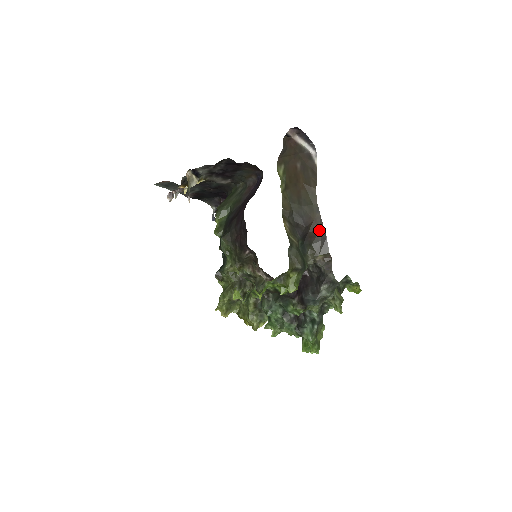
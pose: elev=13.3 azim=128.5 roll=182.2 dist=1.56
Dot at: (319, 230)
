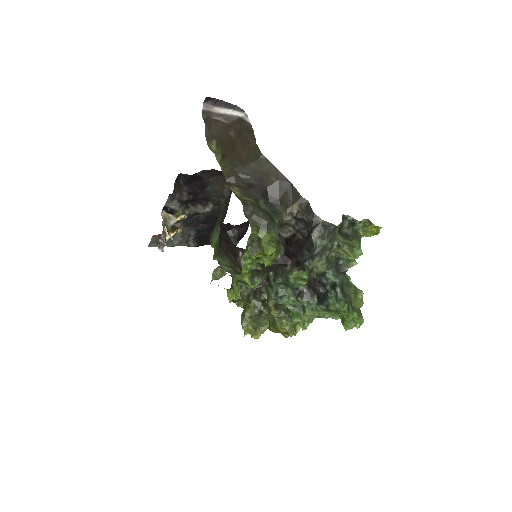
Dot at: (278, 179)
